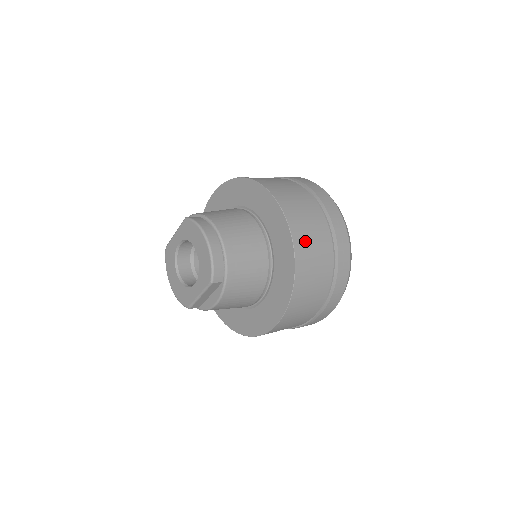
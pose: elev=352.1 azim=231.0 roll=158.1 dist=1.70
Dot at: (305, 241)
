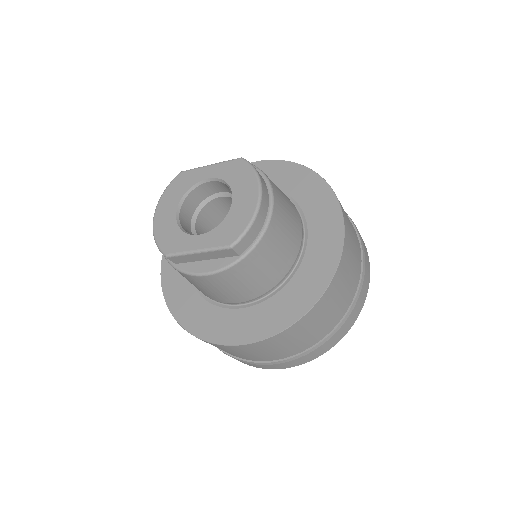
Dot at: (342, 278)
